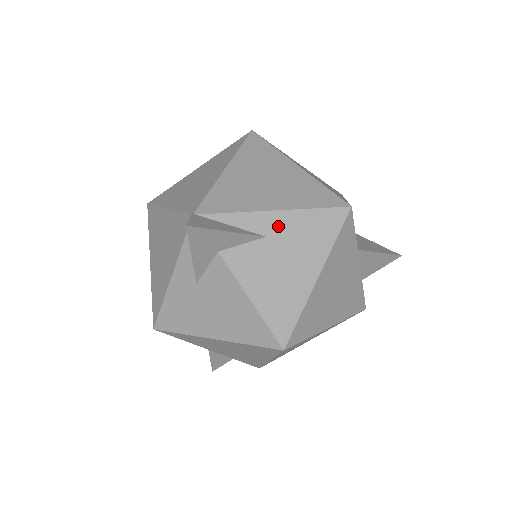
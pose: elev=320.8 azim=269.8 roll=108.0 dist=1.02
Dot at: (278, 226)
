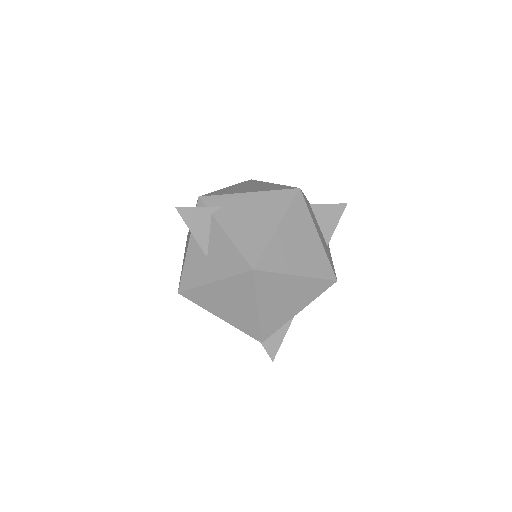
Dot at: occluded
